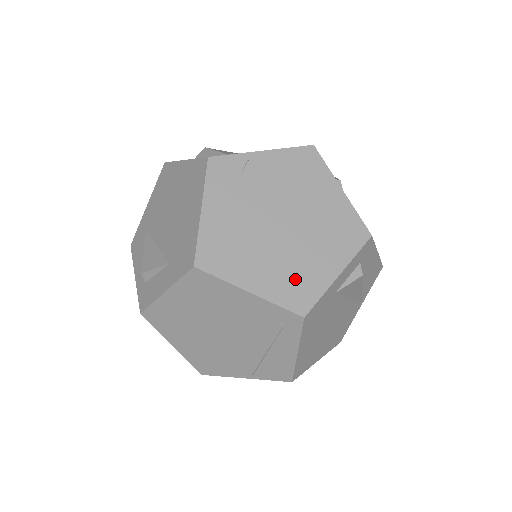
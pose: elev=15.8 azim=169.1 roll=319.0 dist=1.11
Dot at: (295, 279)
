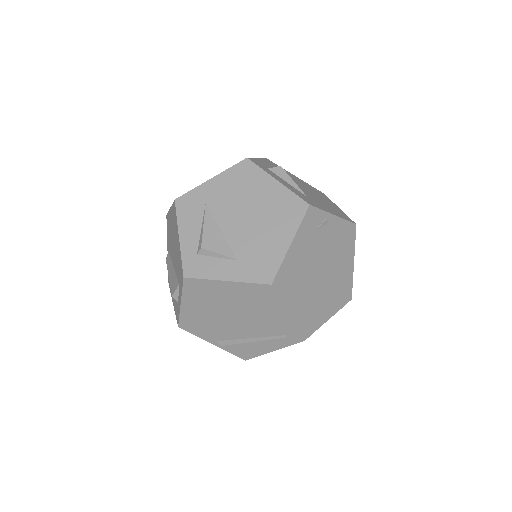
Dot at: (311, 314)
